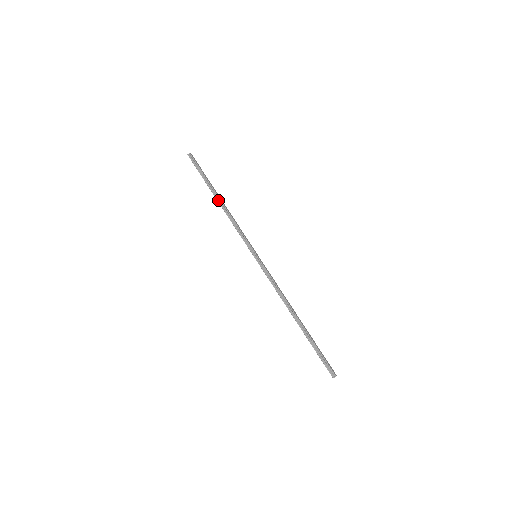
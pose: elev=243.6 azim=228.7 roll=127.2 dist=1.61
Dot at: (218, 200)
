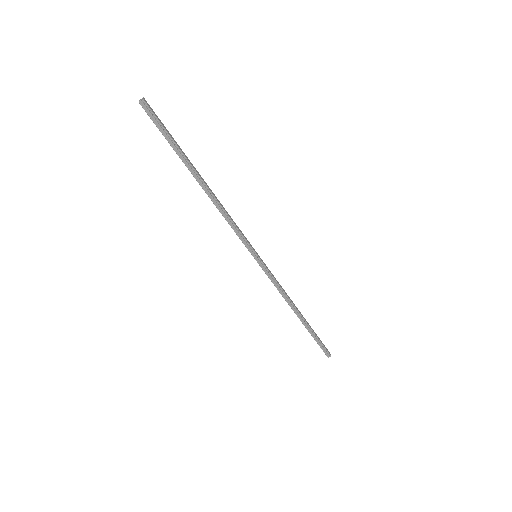
Dot at: (201, 185)
